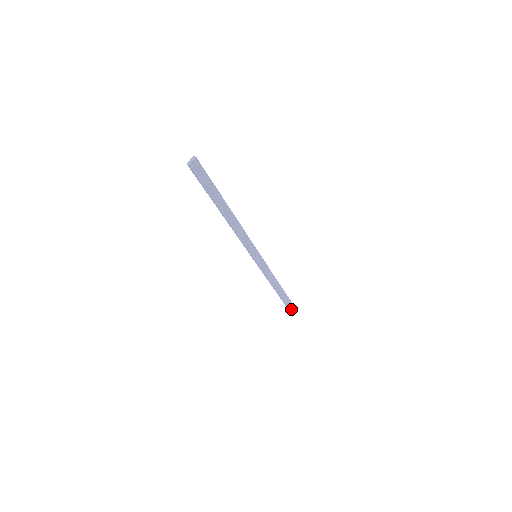
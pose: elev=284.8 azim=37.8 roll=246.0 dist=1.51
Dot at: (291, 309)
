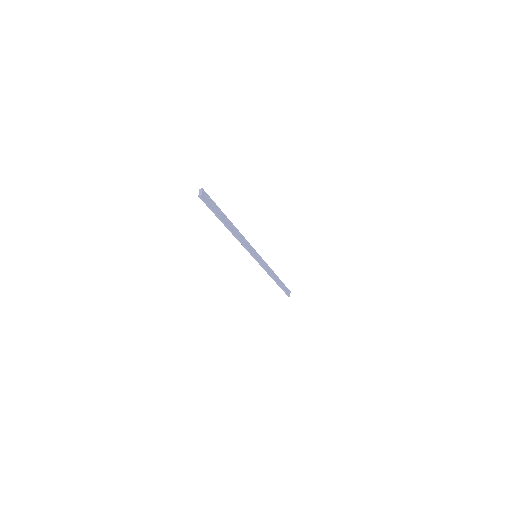
Dot at: (288, 293)
